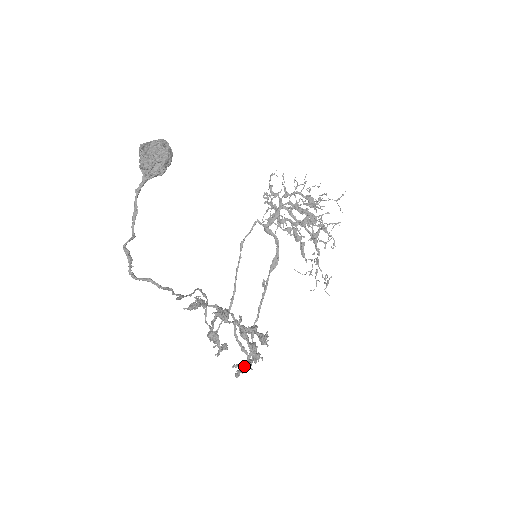
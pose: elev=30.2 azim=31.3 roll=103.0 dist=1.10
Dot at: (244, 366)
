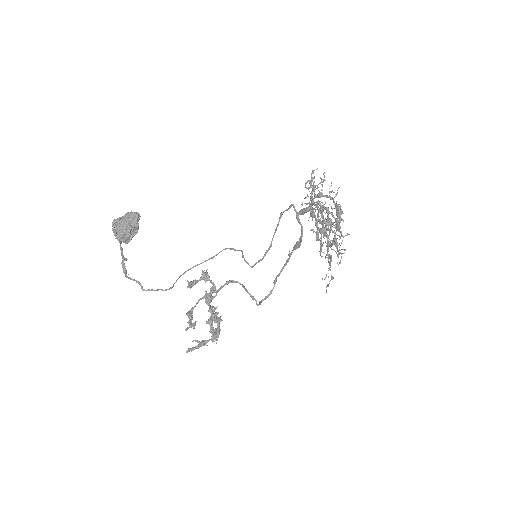
Dot at: (195, 347)
